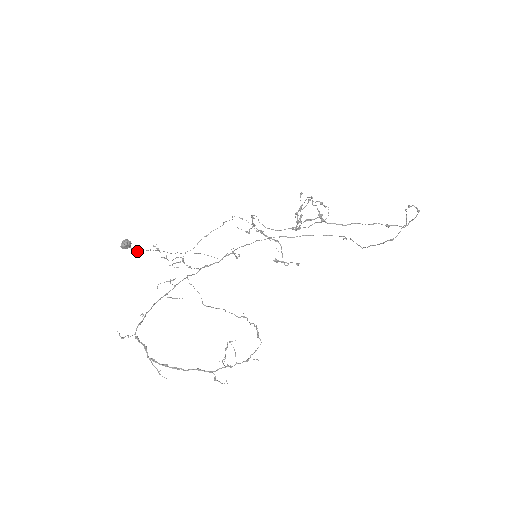
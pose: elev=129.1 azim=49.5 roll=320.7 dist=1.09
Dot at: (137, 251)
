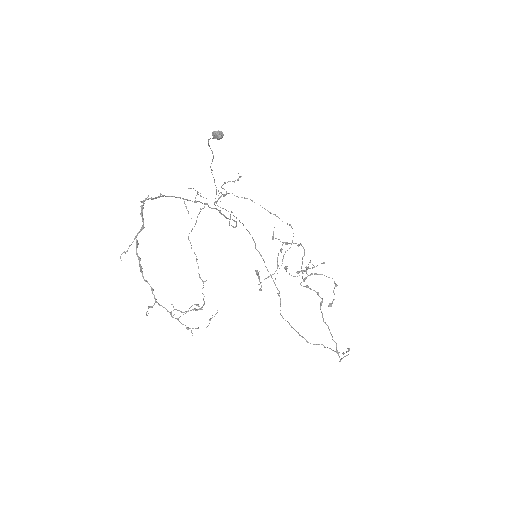
Dot at: occluded
